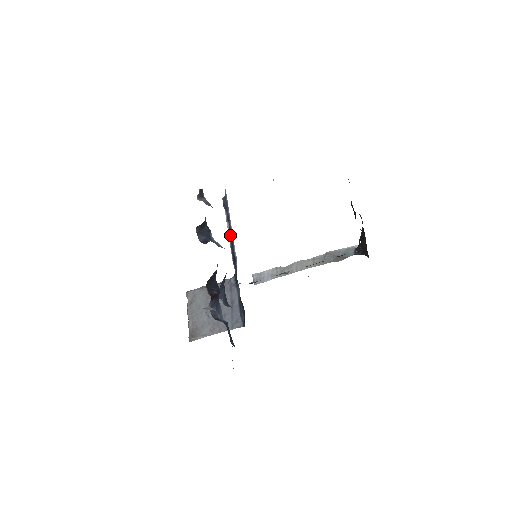
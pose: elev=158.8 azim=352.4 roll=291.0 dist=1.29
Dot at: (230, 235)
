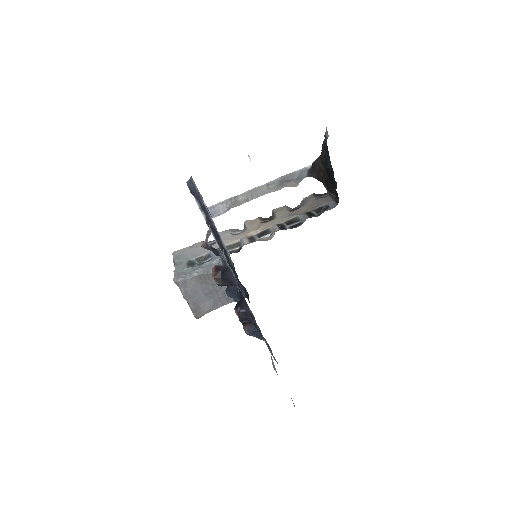
Dot at: (212, 227)
